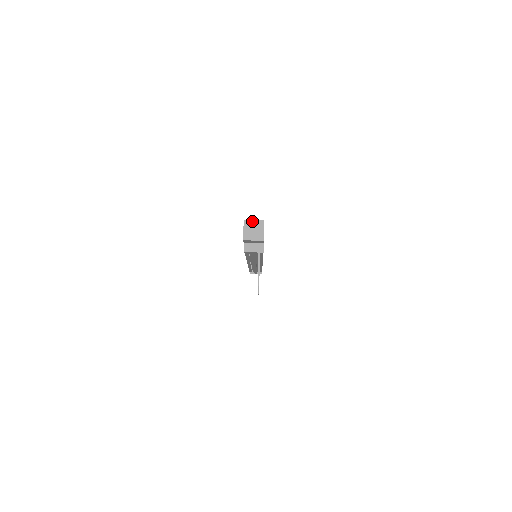
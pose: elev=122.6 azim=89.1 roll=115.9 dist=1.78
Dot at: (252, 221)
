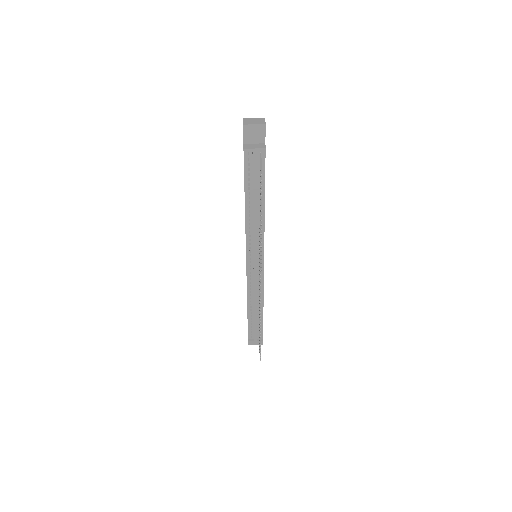
Dot at: occluded
